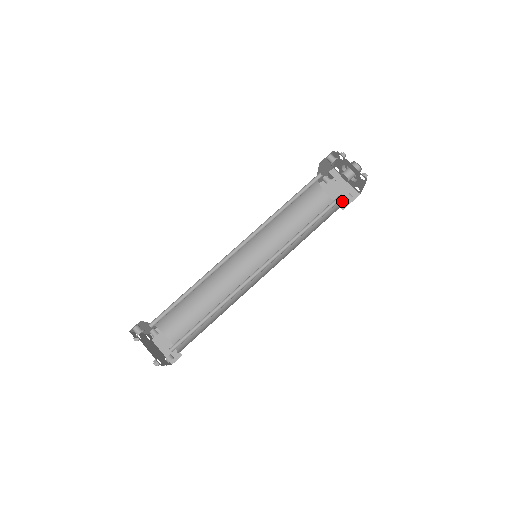
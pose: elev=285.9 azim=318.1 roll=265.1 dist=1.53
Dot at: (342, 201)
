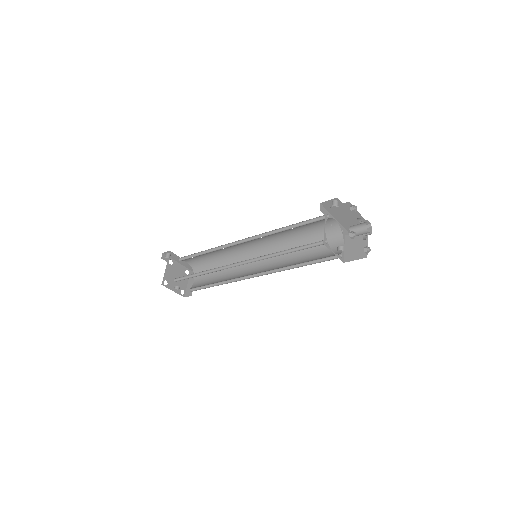
Dot at: (350, 255)
